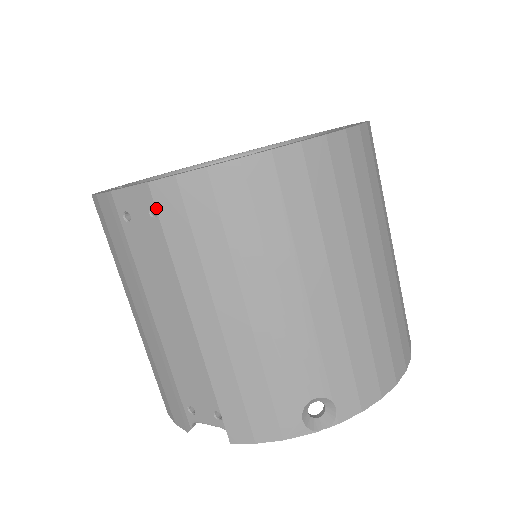
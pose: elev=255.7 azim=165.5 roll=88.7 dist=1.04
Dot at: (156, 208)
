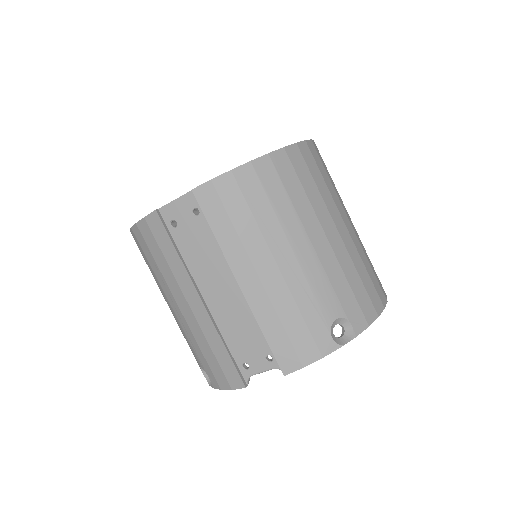
Dot at: (200, 206)
